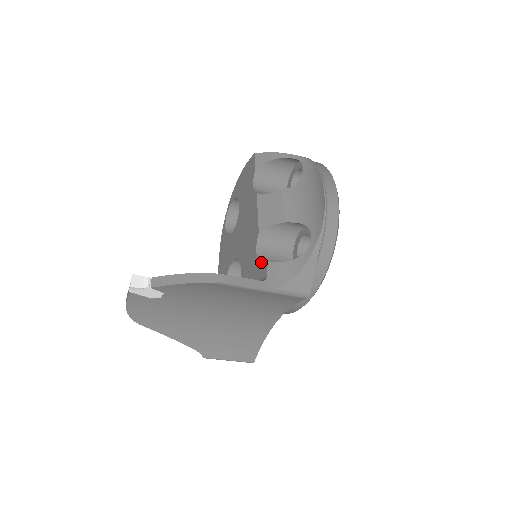
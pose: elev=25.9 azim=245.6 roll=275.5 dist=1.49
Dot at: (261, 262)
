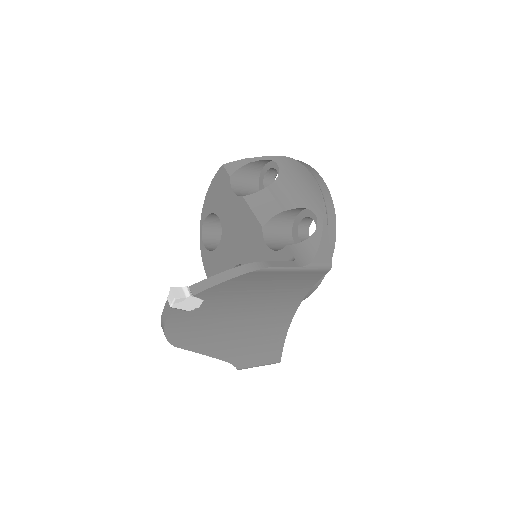
Dot at: (277, 250)
